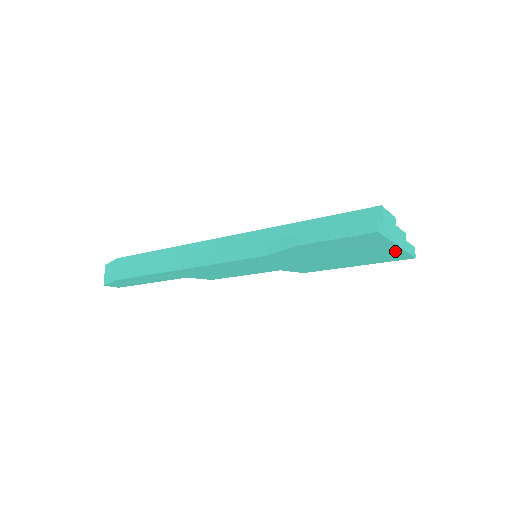
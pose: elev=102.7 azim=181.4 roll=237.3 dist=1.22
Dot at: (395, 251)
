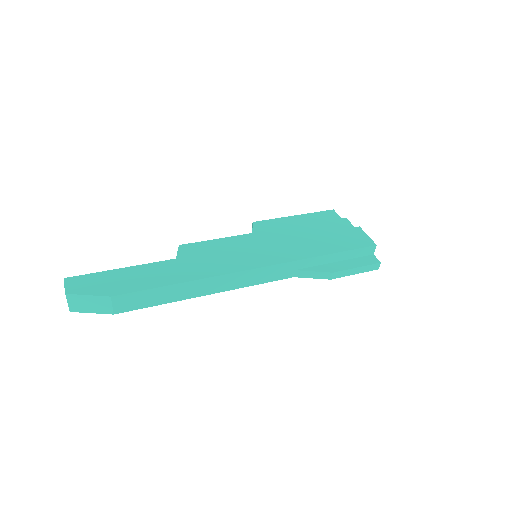
Dot at: occluded
